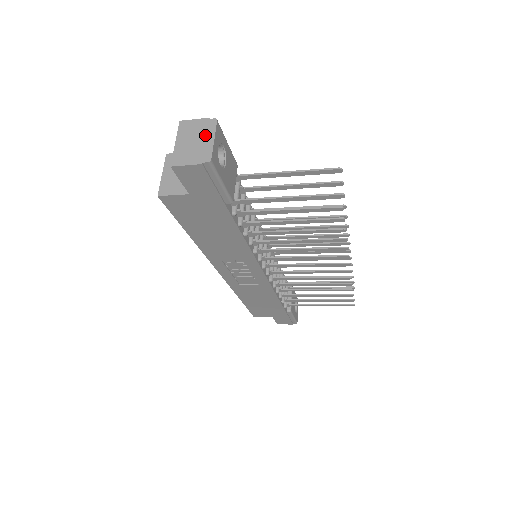
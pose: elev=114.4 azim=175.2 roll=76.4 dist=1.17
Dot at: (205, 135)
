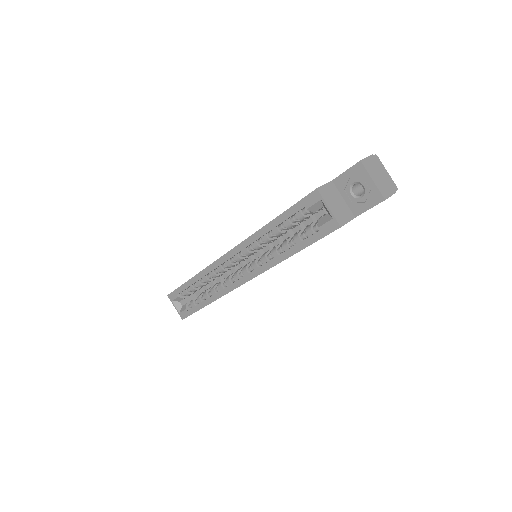
Dot at: (381, 169)
